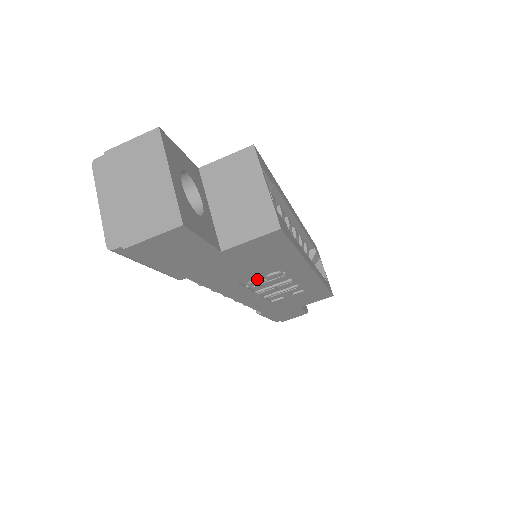
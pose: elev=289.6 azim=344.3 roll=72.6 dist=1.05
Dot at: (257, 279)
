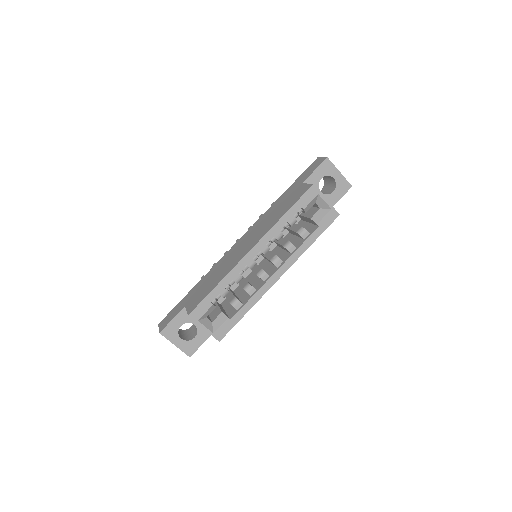
Dot at: occluded
